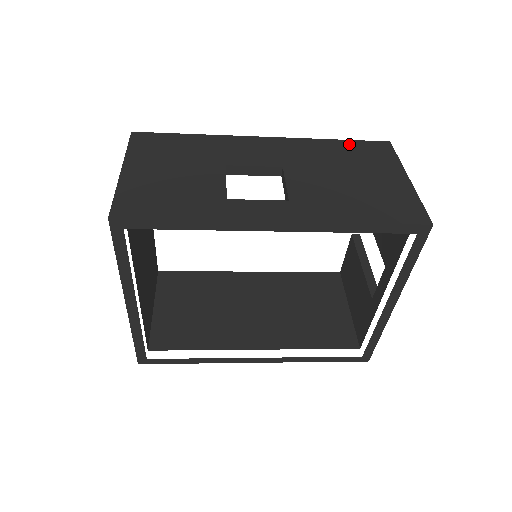
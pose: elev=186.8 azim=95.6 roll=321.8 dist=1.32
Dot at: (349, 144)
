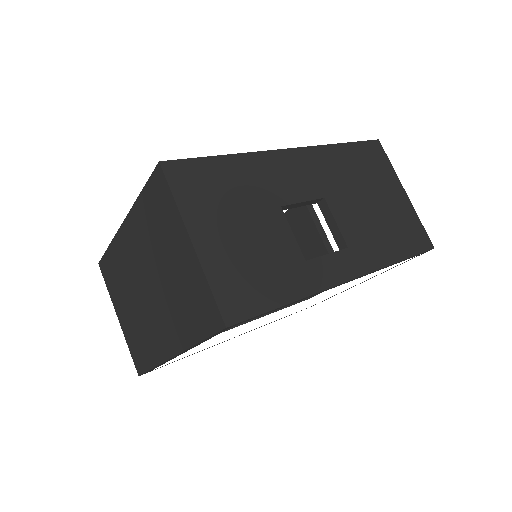
Dot at: (355, 149)
